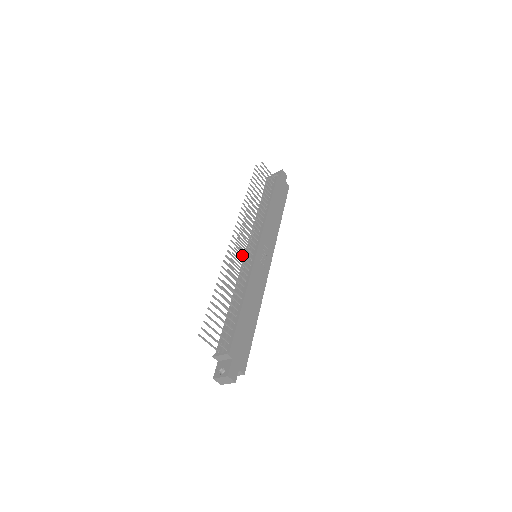
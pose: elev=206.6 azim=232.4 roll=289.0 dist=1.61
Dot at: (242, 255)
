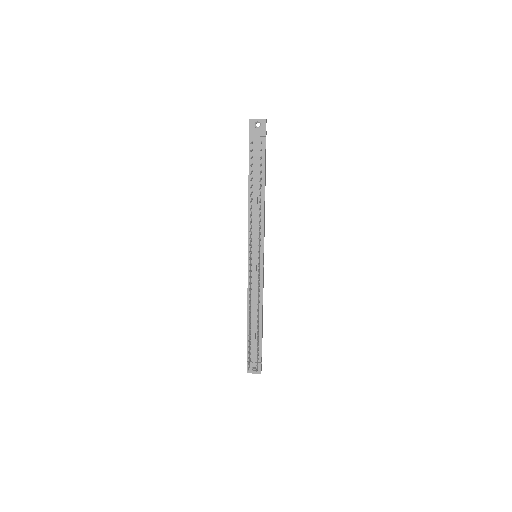
Dot at: occluded
